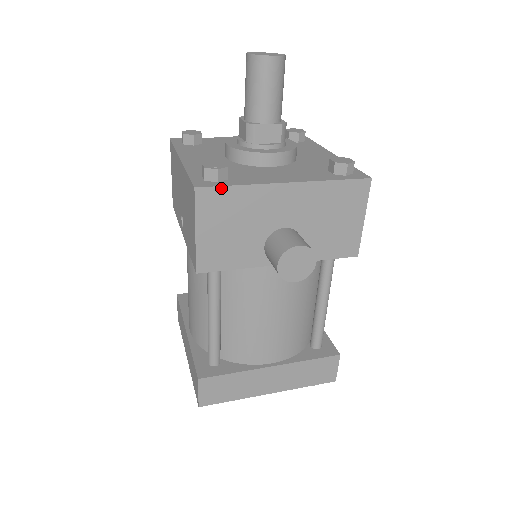
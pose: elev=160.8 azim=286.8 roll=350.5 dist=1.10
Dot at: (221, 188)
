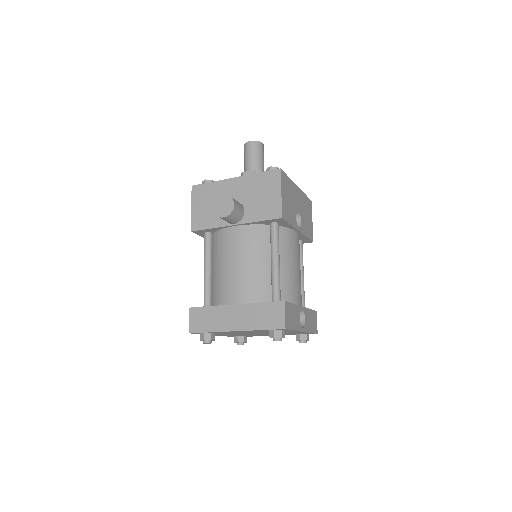
Dot at: (203, 185)
